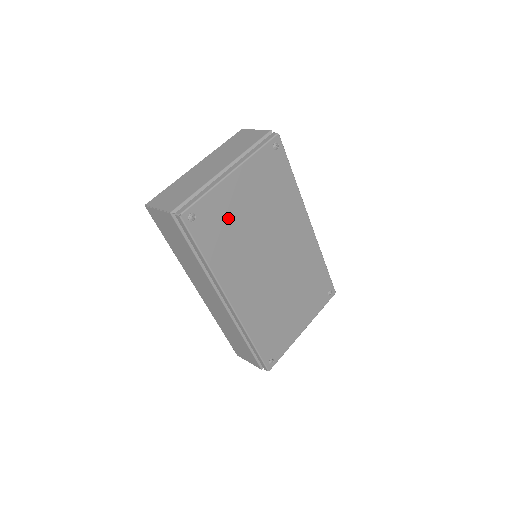
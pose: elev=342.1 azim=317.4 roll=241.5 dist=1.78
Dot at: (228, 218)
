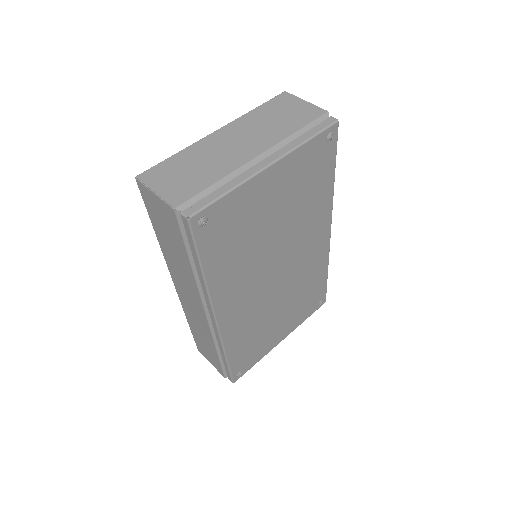
Dot at: (246, 223)
